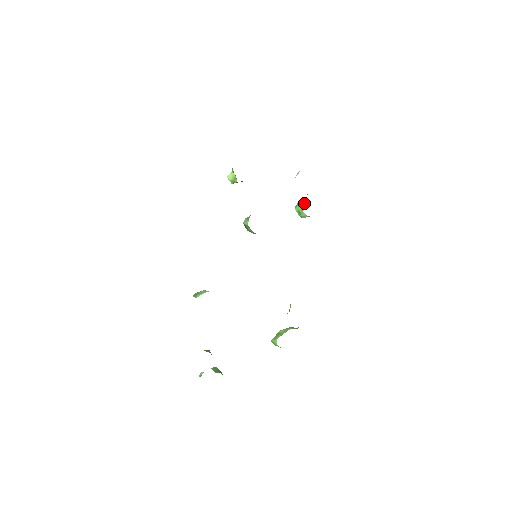
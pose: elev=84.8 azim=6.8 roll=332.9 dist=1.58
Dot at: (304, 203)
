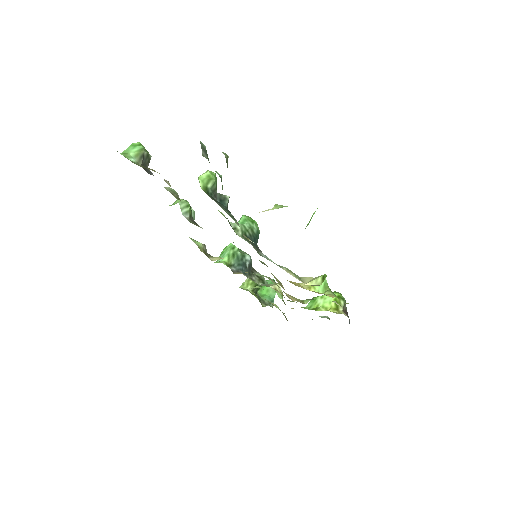
Dot at: occluded
